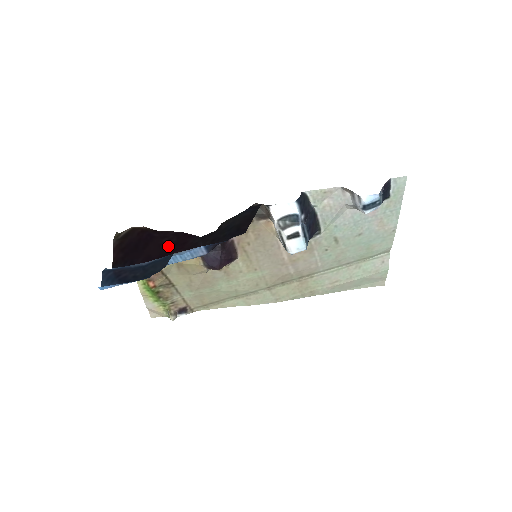
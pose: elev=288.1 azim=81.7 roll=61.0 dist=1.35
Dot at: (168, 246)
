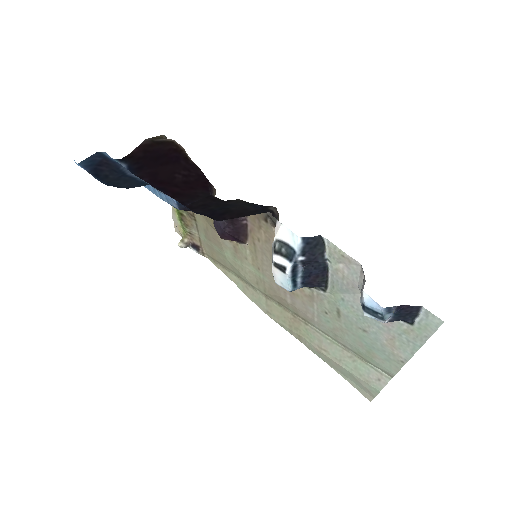
Dot at: (180, 179)
